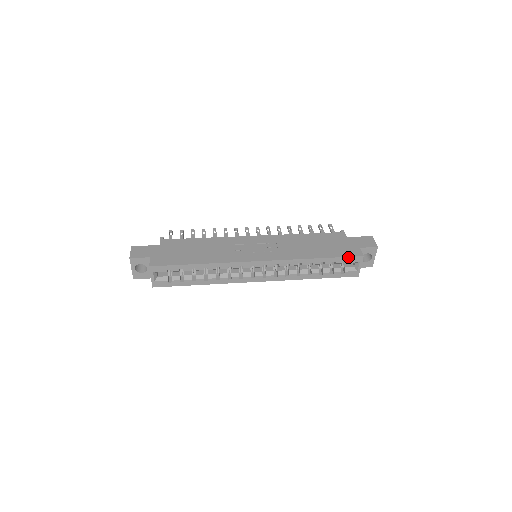
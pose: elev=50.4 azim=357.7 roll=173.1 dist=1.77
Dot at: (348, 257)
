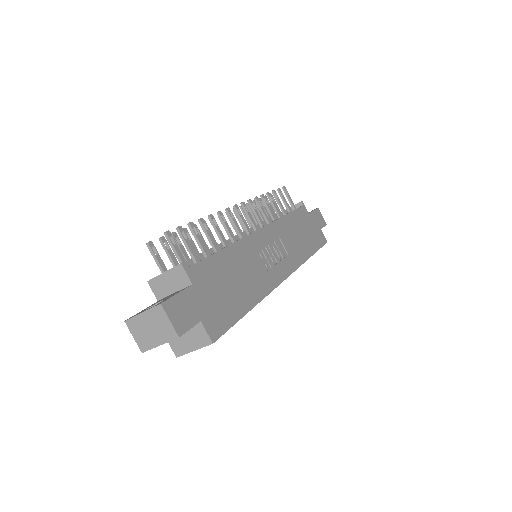
Dot at: occluded
